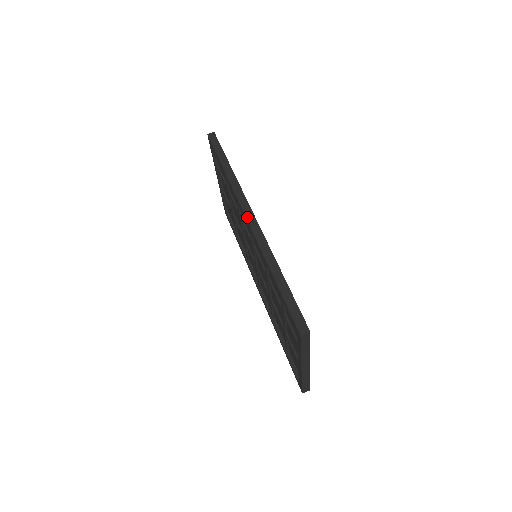
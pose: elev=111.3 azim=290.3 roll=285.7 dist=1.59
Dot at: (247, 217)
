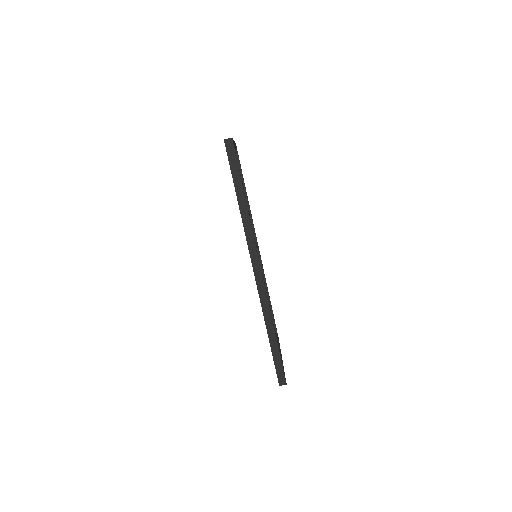
Dot at: (255, 272)
